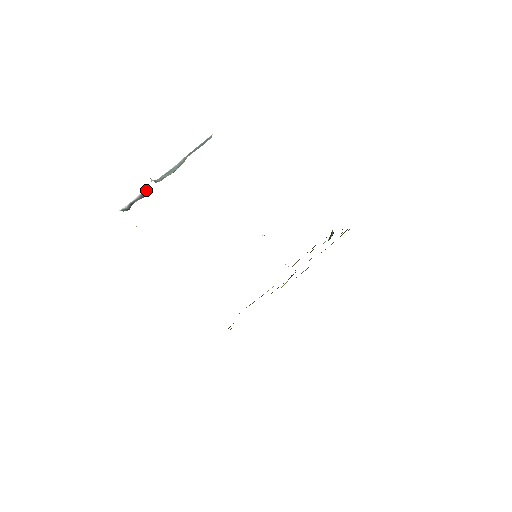
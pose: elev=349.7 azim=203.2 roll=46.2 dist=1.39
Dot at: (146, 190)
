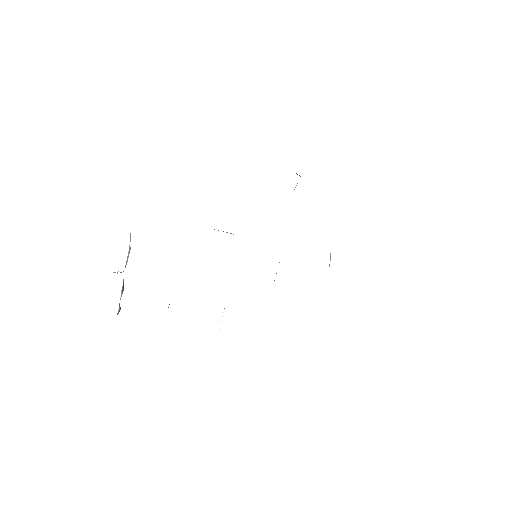
Dot at: (123, 284)
